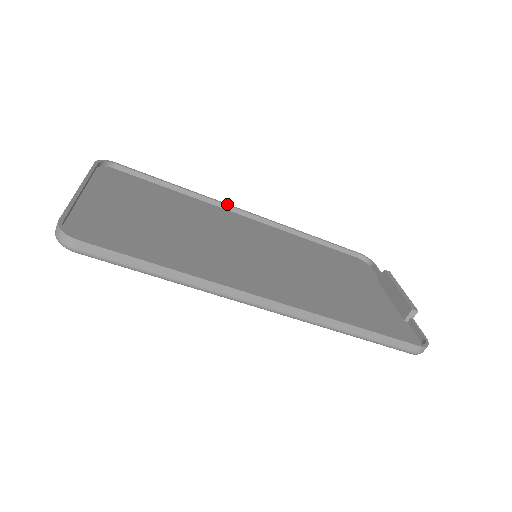
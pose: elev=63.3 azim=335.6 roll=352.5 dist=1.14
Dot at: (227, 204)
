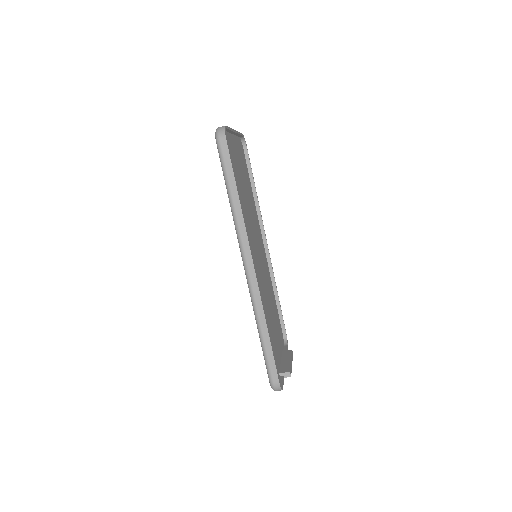
Dot at: occluded
